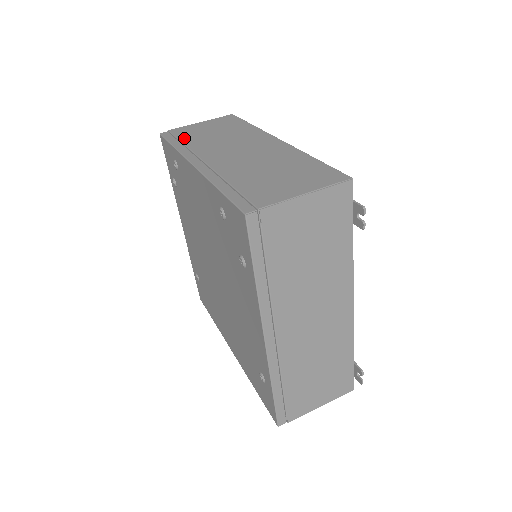
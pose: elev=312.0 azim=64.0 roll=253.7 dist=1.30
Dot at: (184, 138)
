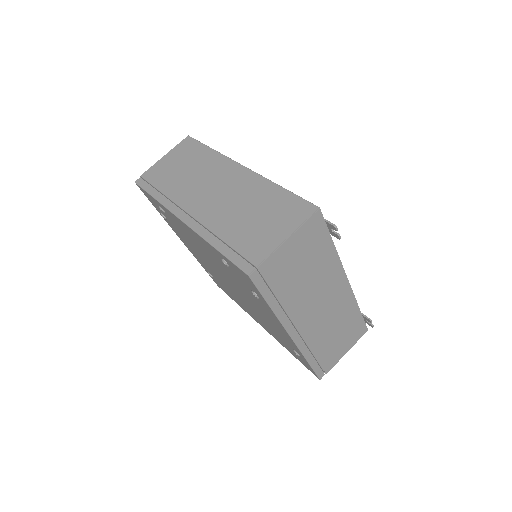
Dot at: (159, 185)
